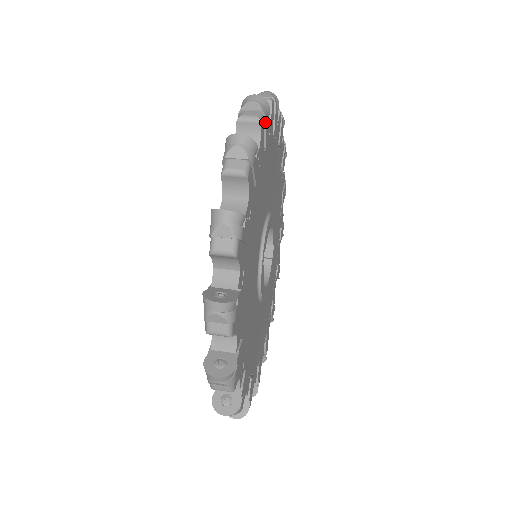
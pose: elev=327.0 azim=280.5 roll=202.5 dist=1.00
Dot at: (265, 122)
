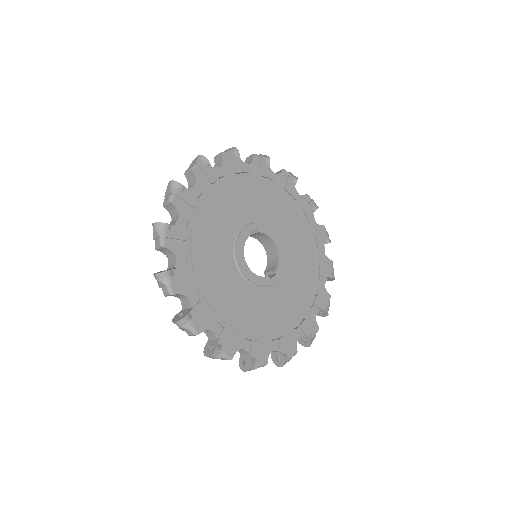
Dot at: (289, 176)
